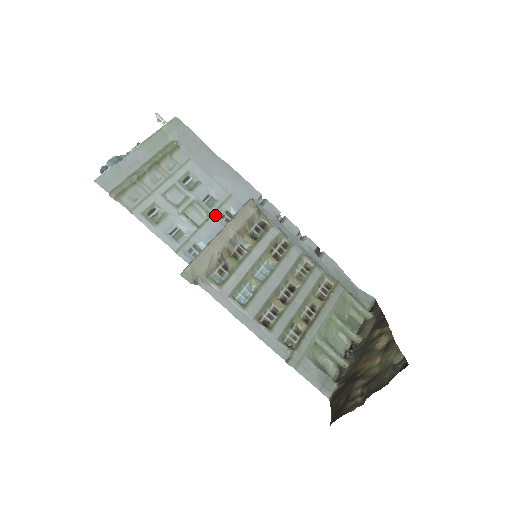
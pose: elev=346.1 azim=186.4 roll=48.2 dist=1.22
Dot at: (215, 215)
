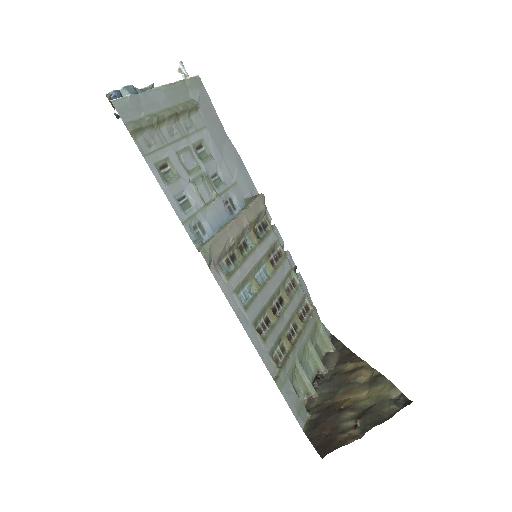
Dot at: (221, 198)
